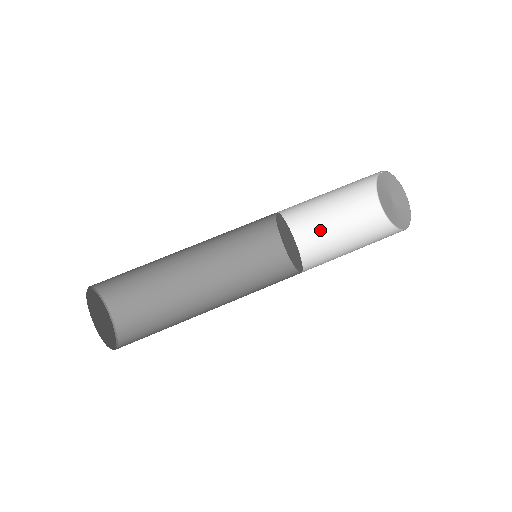
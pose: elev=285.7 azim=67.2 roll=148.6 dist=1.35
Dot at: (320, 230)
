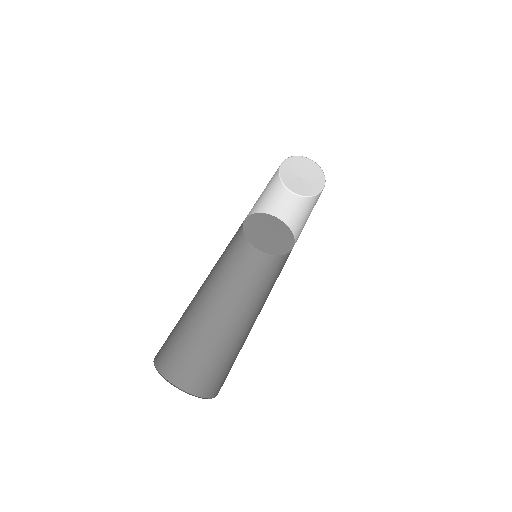
Dot at: occluded
